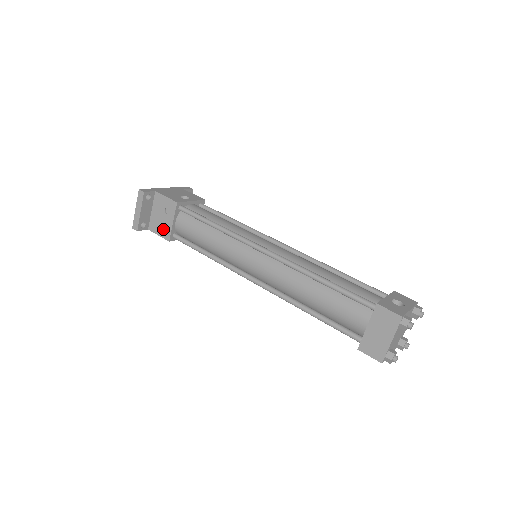
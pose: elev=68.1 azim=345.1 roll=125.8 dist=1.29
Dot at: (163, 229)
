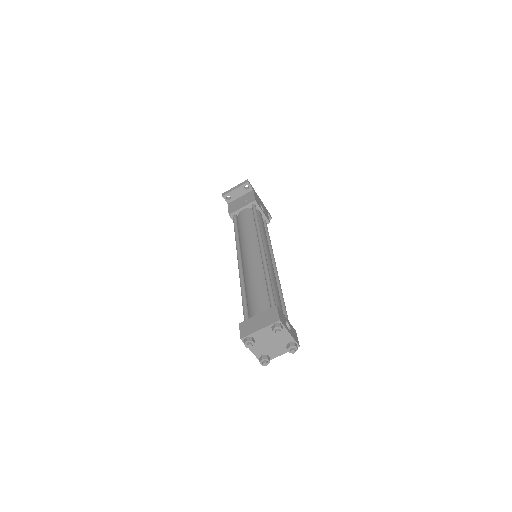
Dot at: (234, 208)
